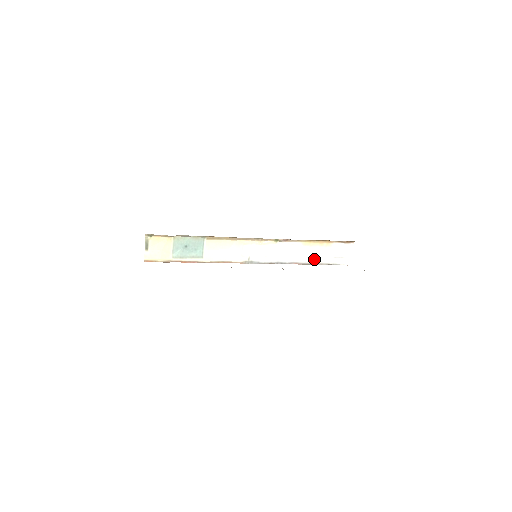
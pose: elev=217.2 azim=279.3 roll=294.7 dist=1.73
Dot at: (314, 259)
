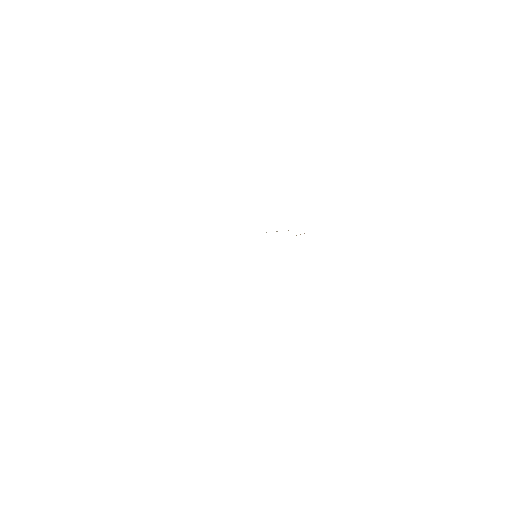
Dot at: occluded
